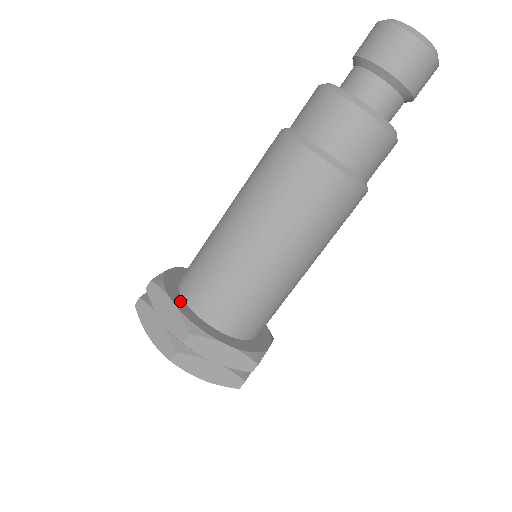
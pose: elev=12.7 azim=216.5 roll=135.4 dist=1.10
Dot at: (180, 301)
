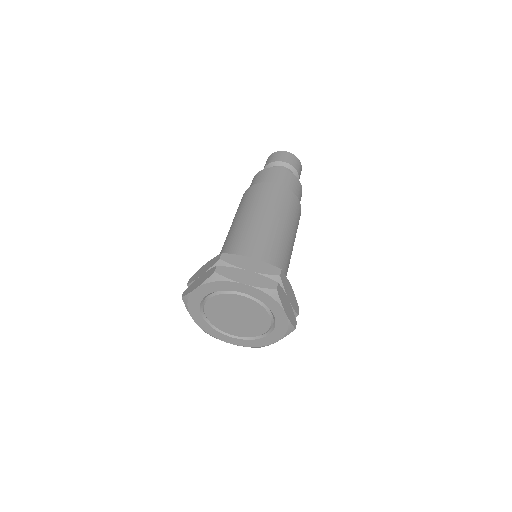
Dot at: occluded
